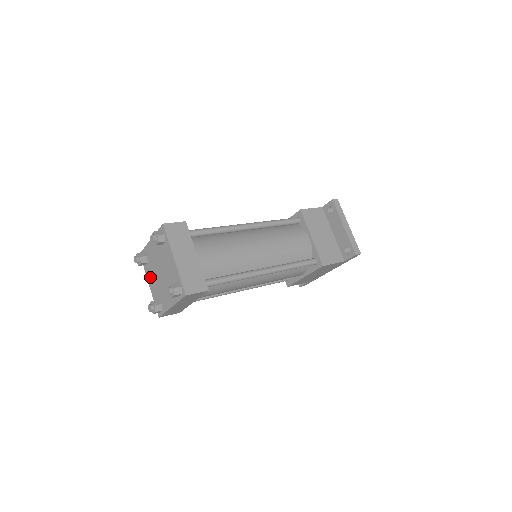
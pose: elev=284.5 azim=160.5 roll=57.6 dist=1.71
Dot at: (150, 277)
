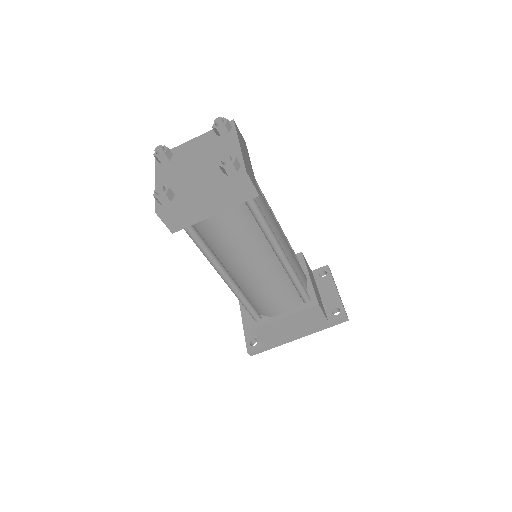
Dot at: (165, 173)
